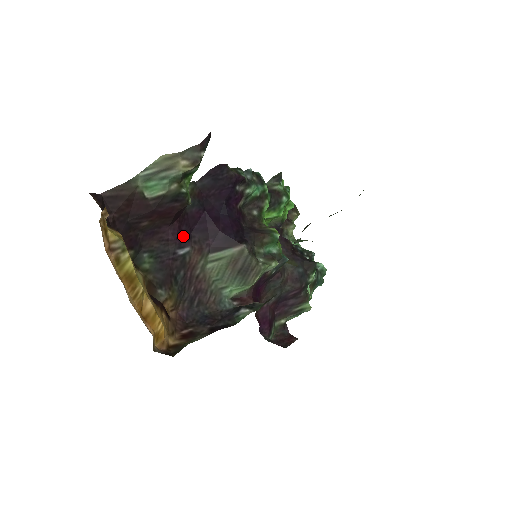
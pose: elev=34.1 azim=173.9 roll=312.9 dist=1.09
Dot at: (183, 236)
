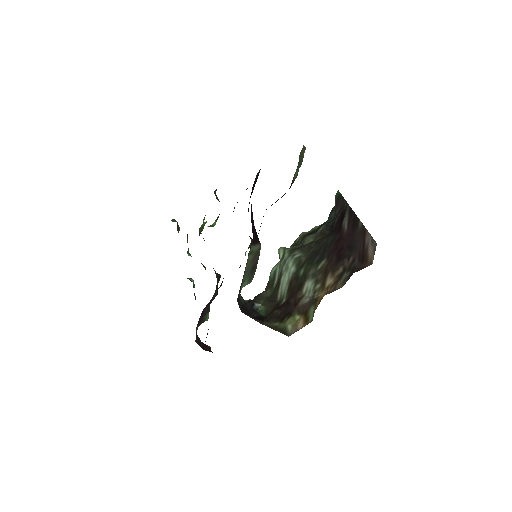
Dot at: occluded
